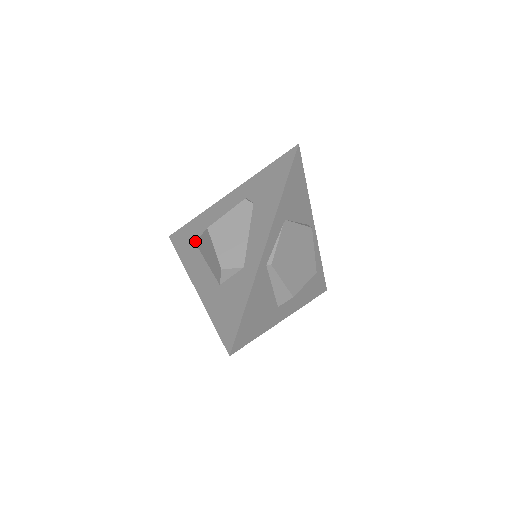
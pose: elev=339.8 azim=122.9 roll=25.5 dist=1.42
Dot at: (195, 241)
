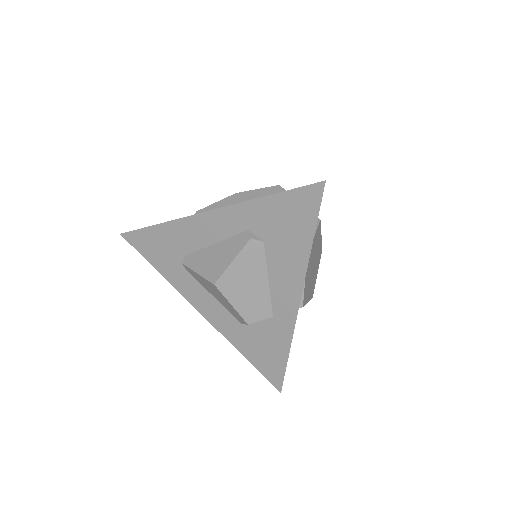
Dot at: (176, 258)
